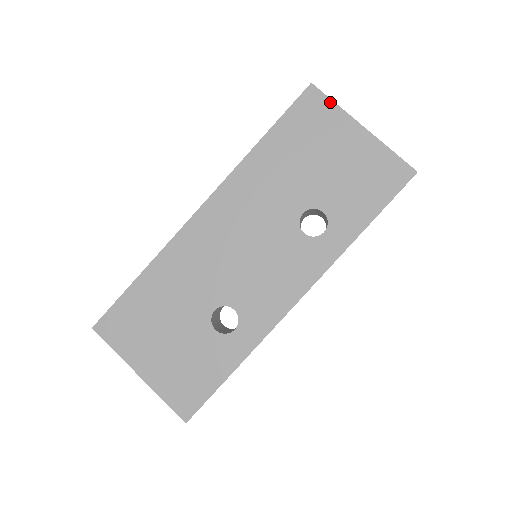
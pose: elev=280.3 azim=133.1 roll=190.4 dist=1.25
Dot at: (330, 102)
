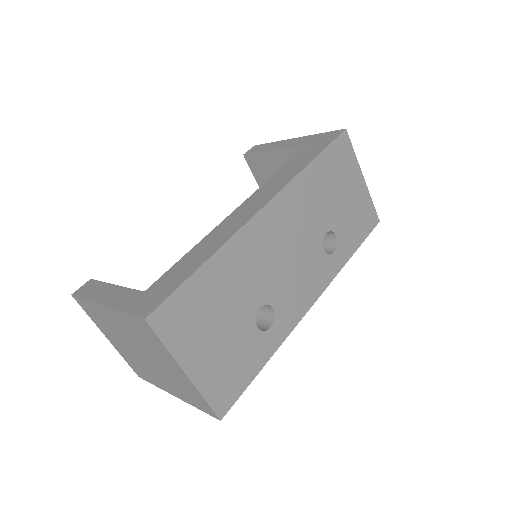
Dot at: (352, 150)
